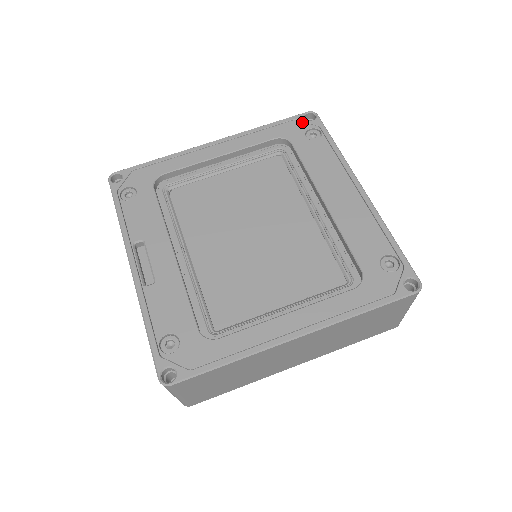
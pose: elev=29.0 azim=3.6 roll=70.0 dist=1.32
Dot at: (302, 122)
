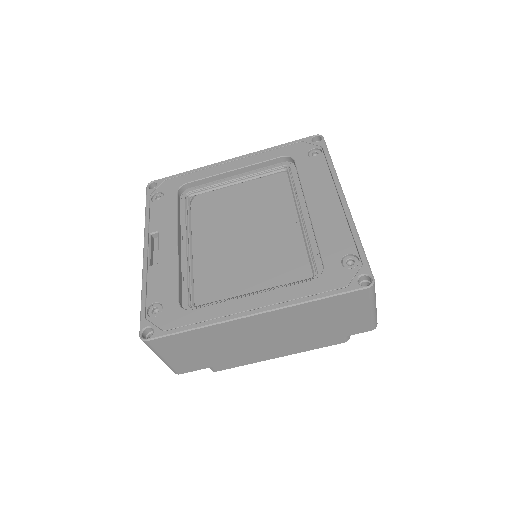
Dot at: (308, 143)
